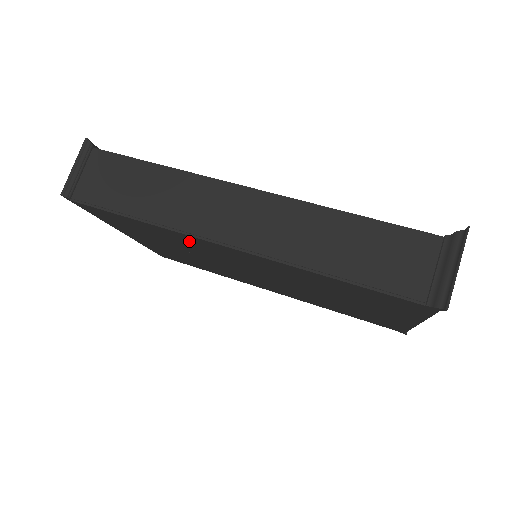
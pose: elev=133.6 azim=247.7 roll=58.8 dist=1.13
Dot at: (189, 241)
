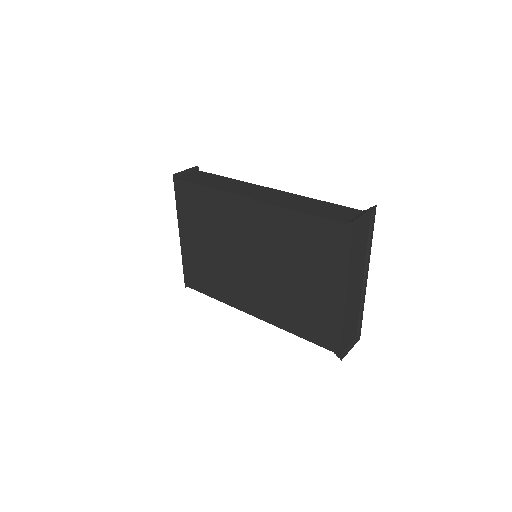
Dot at: (227, 208)
